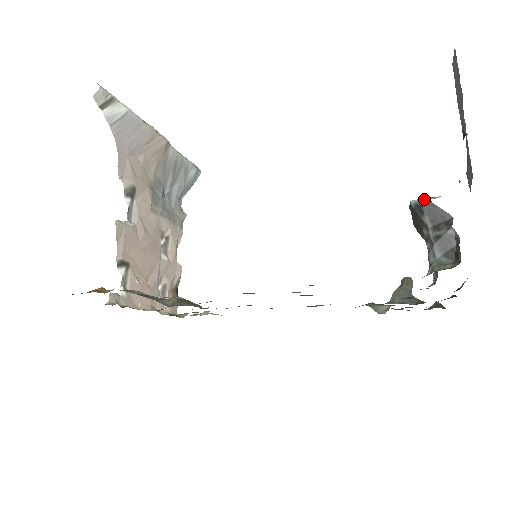
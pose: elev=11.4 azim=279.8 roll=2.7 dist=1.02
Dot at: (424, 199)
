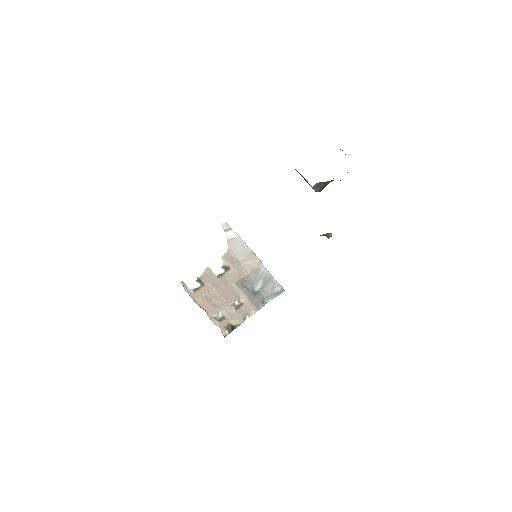
Dot at: occluded
